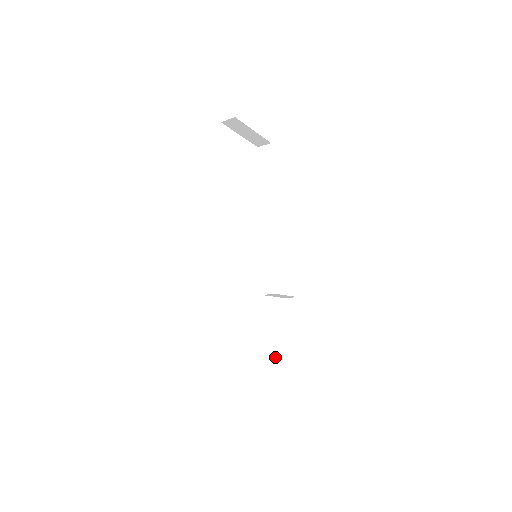
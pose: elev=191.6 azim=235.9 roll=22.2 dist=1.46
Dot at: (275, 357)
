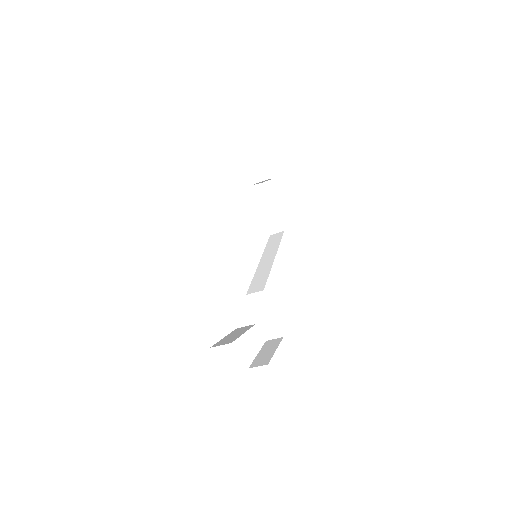
Dot at: (243, 331)
